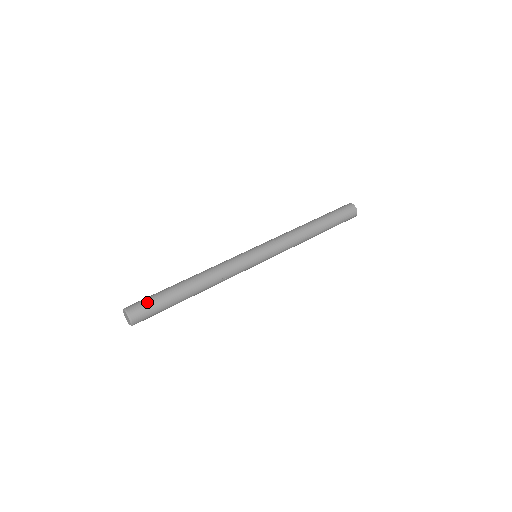
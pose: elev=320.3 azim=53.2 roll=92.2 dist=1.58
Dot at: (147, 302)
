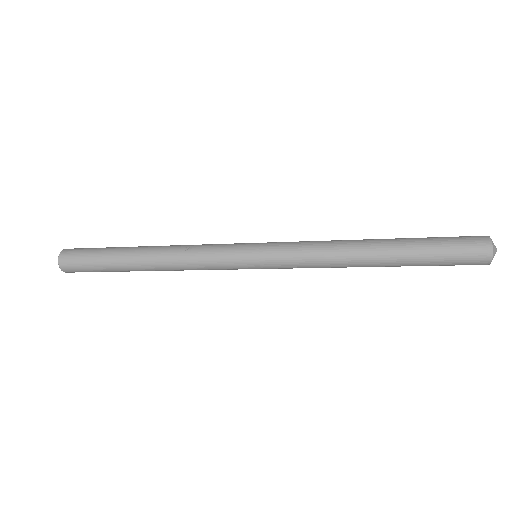
Dot at: occluded
